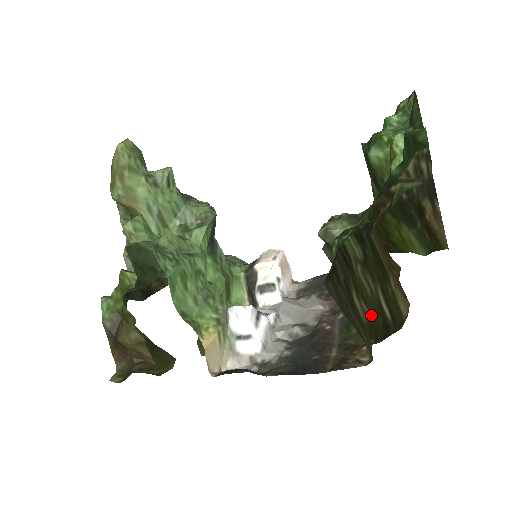
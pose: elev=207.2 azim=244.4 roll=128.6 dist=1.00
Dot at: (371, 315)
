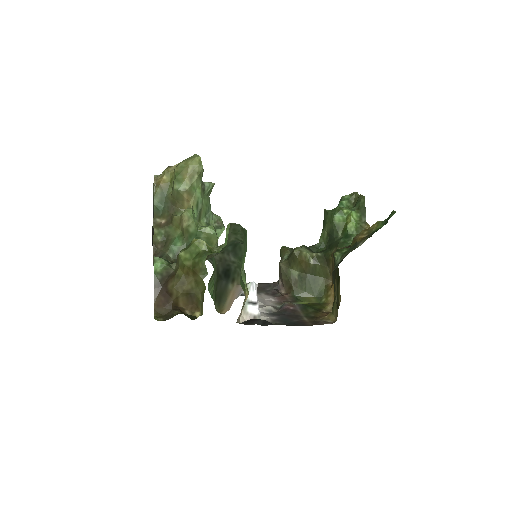
Dot at: (335, 298)
